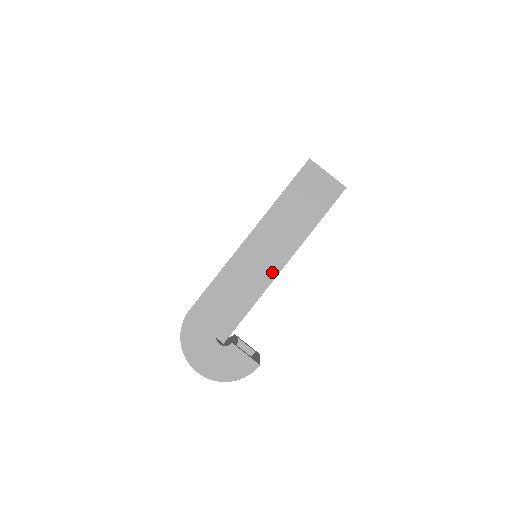
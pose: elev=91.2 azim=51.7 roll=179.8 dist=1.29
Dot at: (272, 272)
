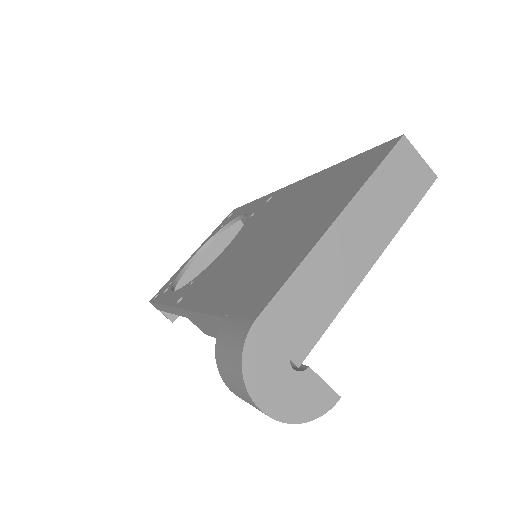
Dot at: (360, 271)
